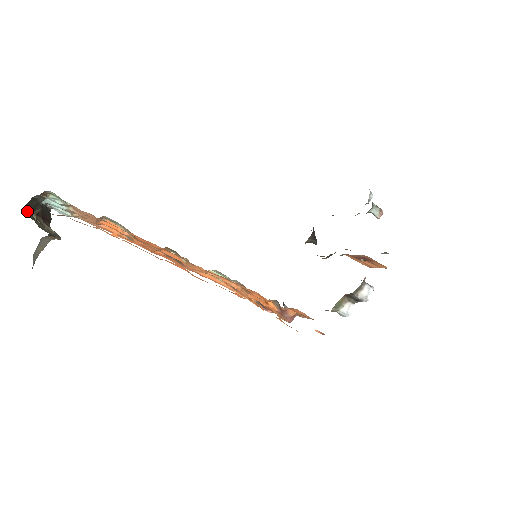
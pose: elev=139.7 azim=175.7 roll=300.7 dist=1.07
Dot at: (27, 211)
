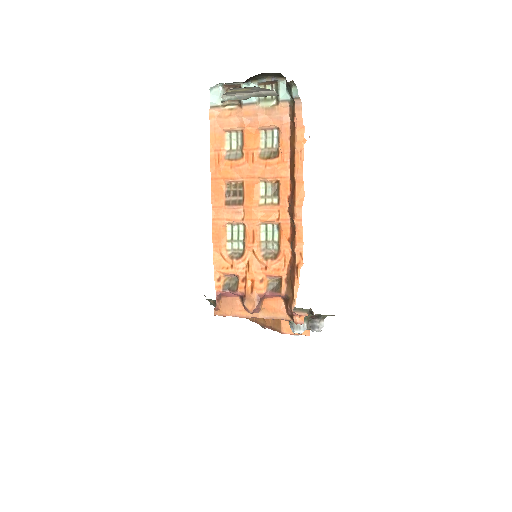
Dot at: (261, 74)
